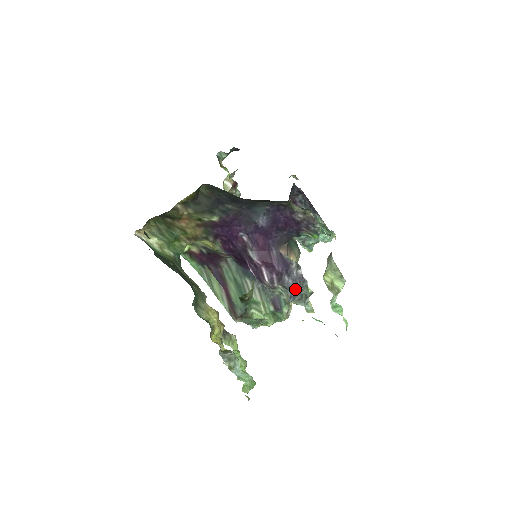
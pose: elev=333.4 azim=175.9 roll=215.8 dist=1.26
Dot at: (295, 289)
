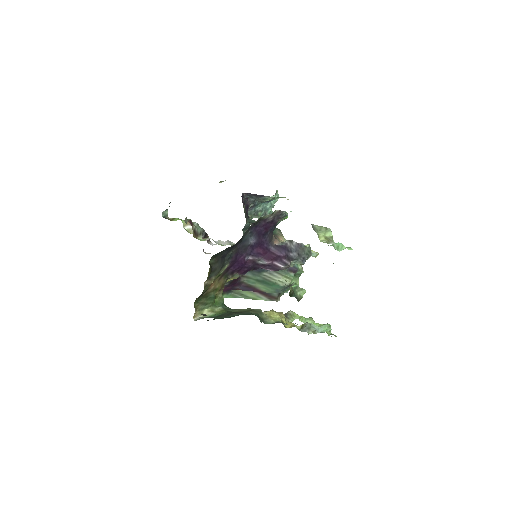
Dot at: (301, 255)
